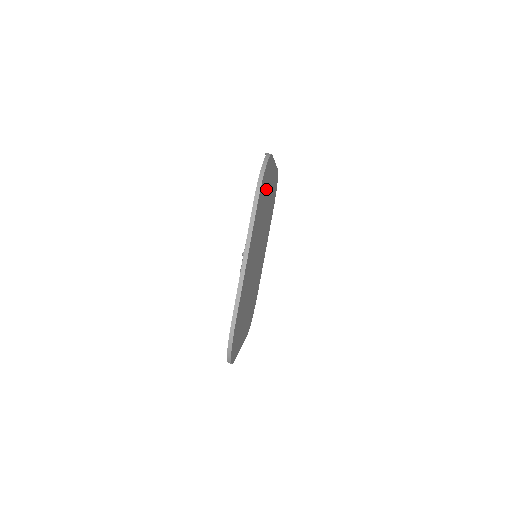
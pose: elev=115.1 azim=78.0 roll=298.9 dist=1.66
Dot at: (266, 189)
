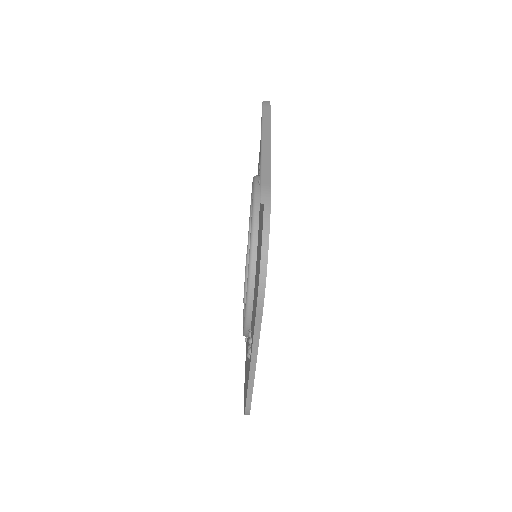
Dot at: occluded
